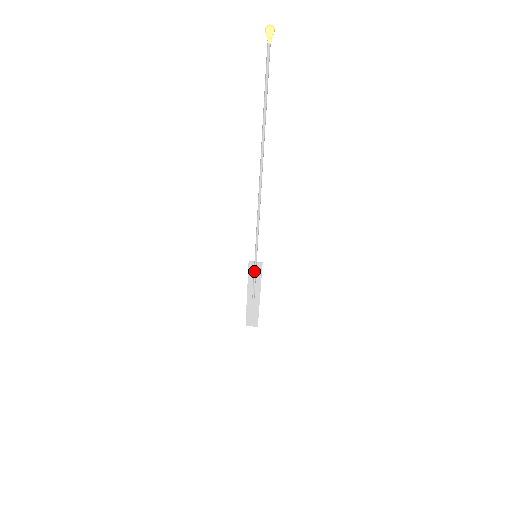
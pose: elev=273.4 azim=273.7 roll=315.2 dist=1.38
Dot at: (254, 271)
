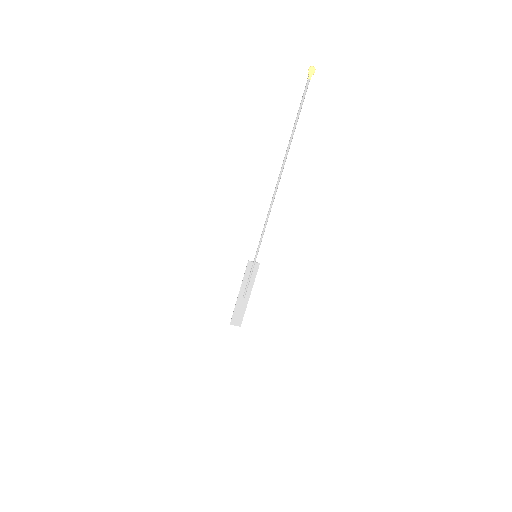
Dot at: (251, 270)
